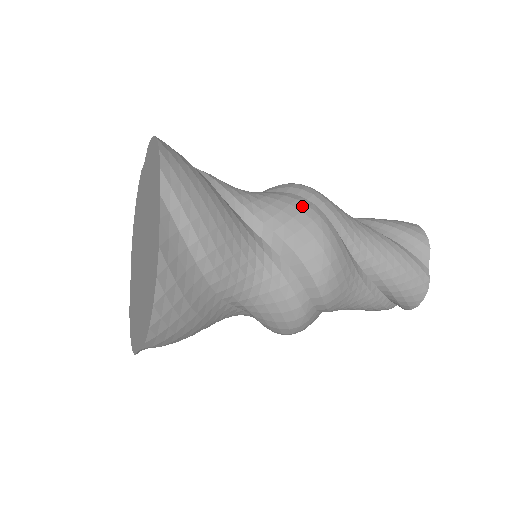
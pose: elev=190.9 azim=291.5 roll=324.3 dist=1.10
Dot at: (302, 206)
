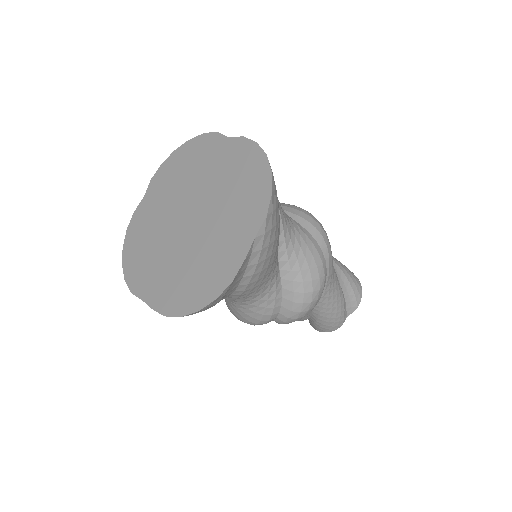
Dot at: (319, 262)
